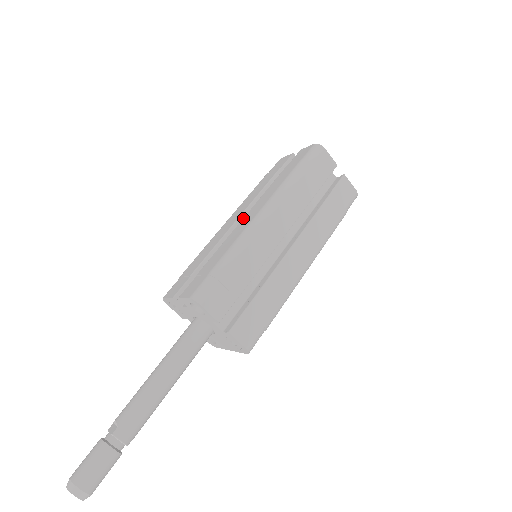
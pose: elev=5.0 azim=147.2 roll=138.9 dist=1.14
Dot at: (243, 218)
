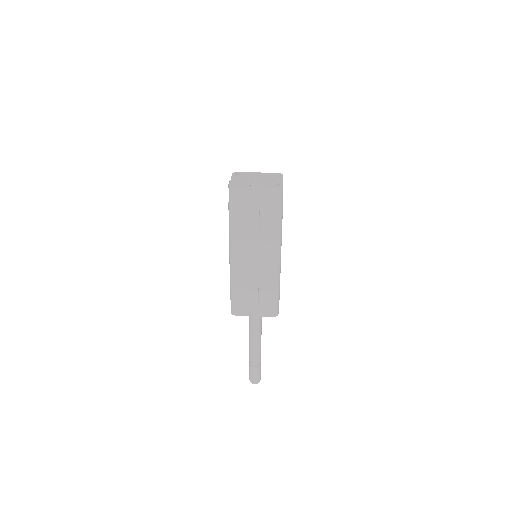
Dot at: (260, 259)
